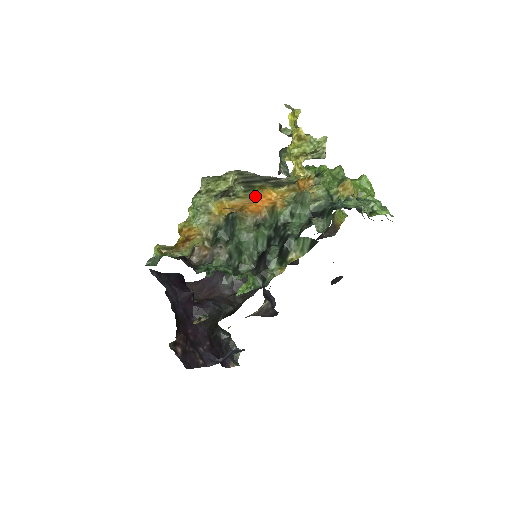
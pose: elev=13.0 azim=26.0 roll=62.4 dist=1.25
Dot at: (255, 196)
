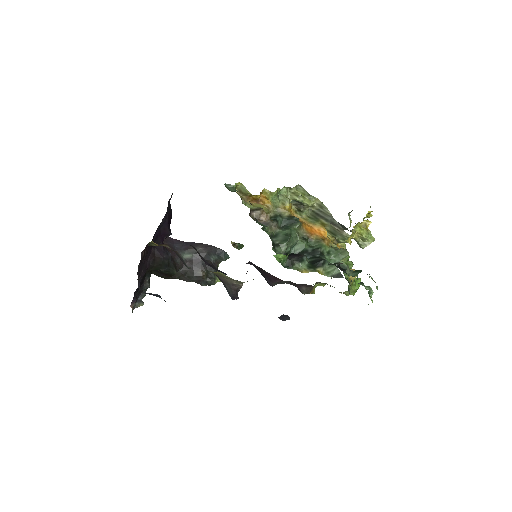
Dot at: (314, 225)
